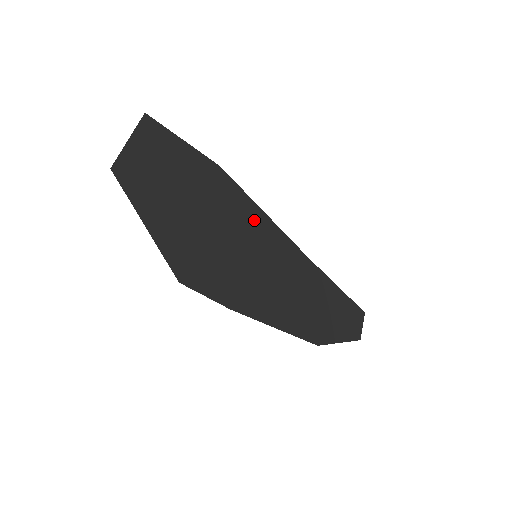
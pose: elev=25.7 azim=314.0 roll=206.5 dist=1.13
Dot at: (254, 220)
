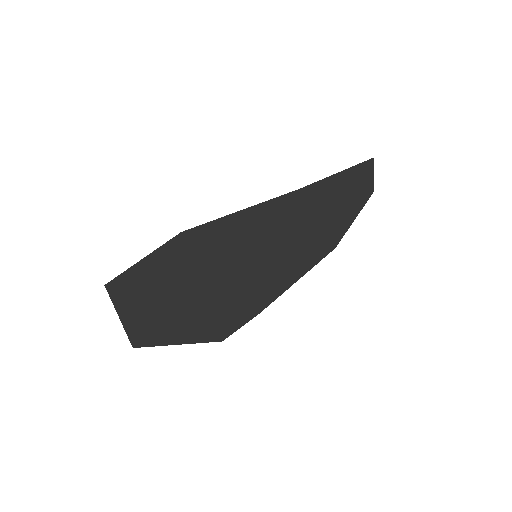
Dot at: (237, 231)
